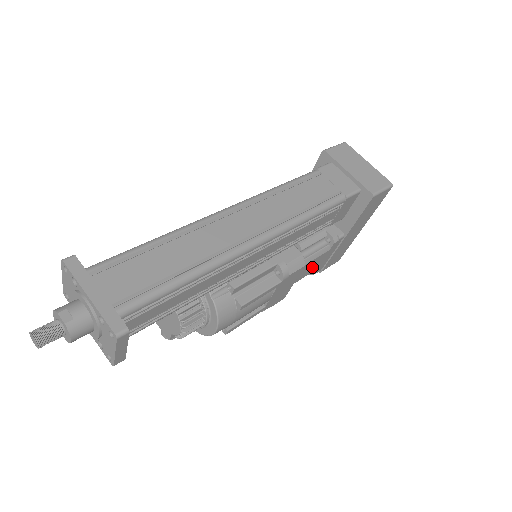
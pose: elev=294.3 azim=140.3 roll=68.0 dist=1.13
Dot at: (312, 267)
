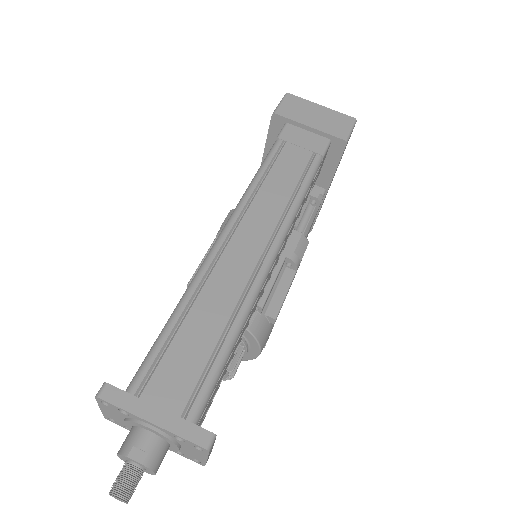
Dot at: (307, 235)
